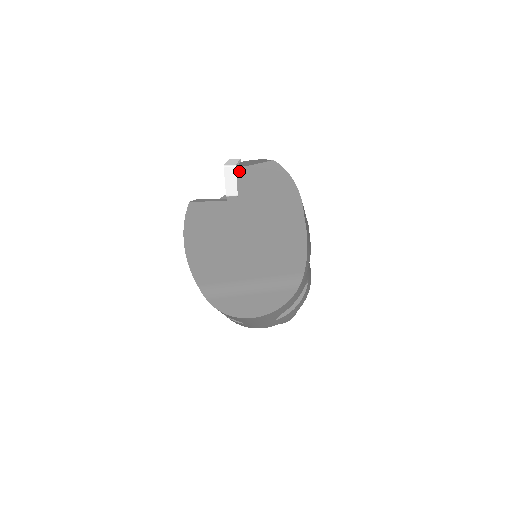
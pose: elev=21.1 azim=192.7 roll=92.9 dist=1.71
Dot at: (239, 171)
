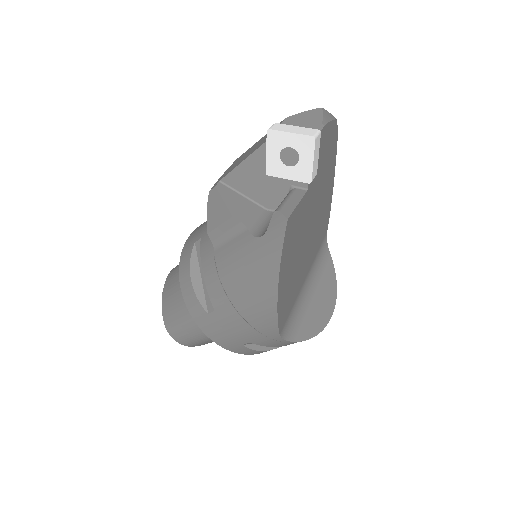
Dot at: occluded
